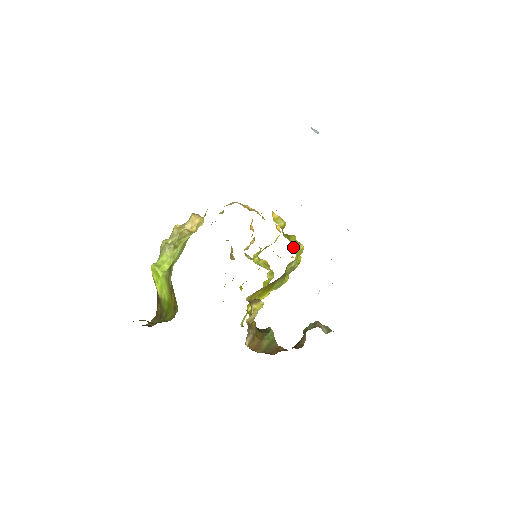
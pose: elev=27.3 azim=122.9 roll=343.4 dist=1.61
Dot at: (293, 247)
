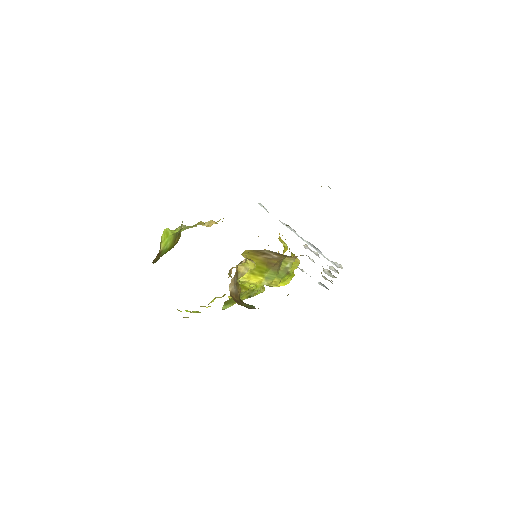
Dot at: (291, 255)
